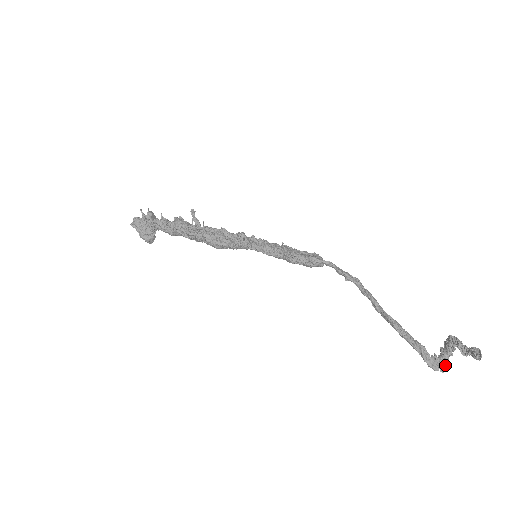
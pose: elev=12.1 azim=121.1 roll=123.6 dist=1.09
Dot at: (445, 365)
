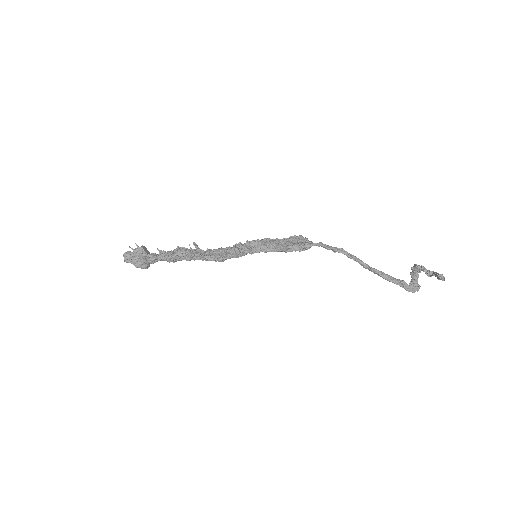
Dot at: (418, 285)
